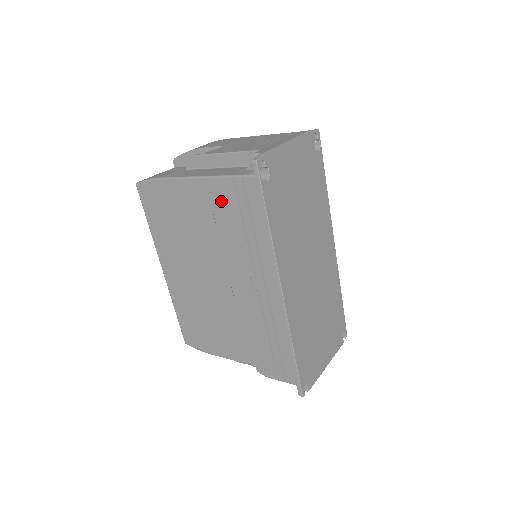
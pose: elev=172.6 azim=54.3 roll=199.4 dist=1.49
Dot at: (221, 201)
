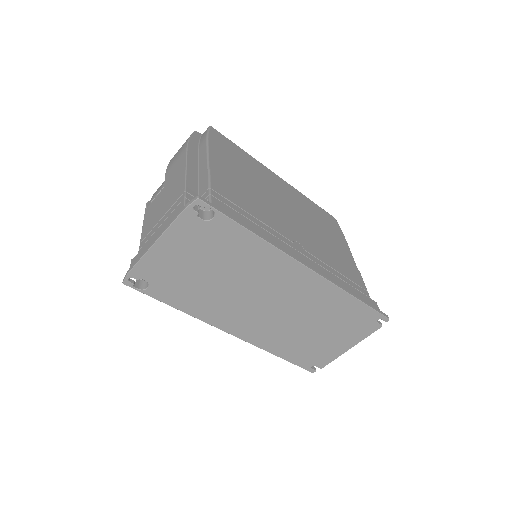
Dot at: occluded
